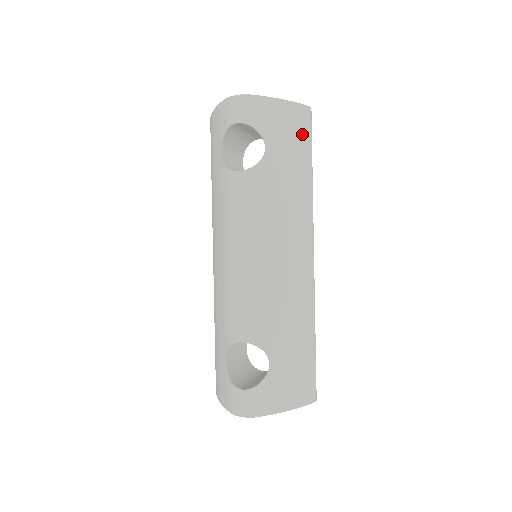
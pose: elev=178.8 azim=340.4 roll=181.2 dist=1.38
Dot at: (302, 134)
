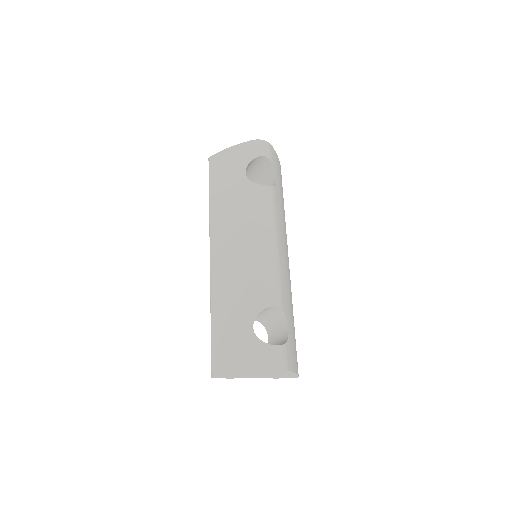
Dot at: occluded
